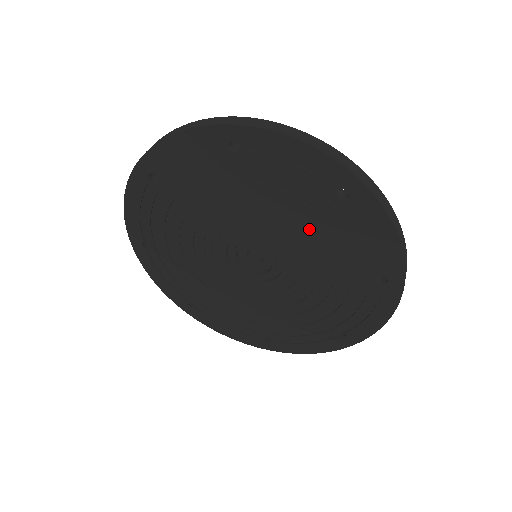
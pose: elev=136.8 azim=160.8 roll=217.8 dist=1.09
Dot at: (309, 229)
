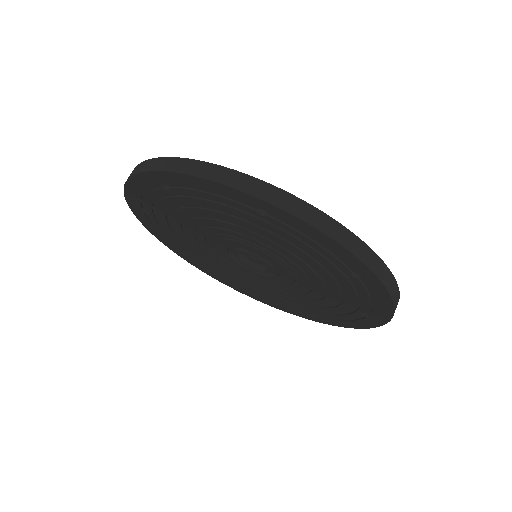
Dot at: (265, 239)
